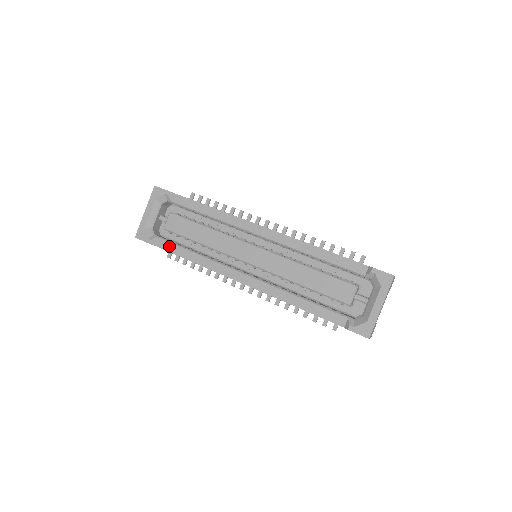
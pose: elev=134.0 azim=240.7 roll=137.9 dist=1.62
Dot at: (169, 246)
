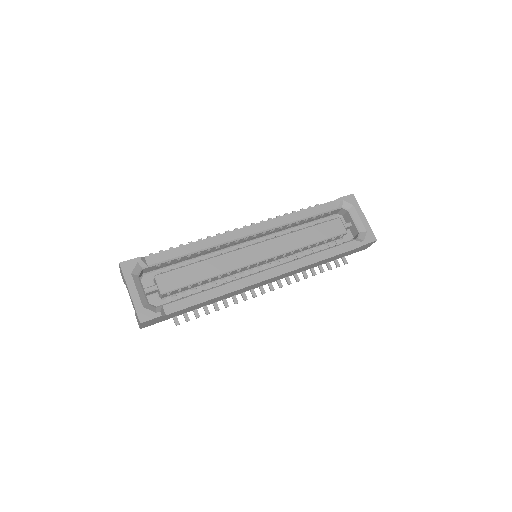
Dot at: (182, 303)
